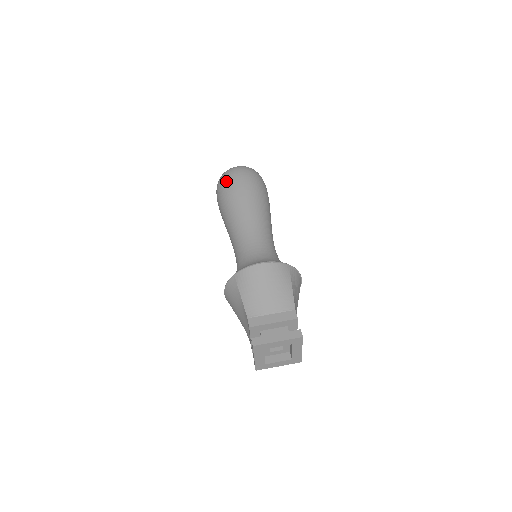
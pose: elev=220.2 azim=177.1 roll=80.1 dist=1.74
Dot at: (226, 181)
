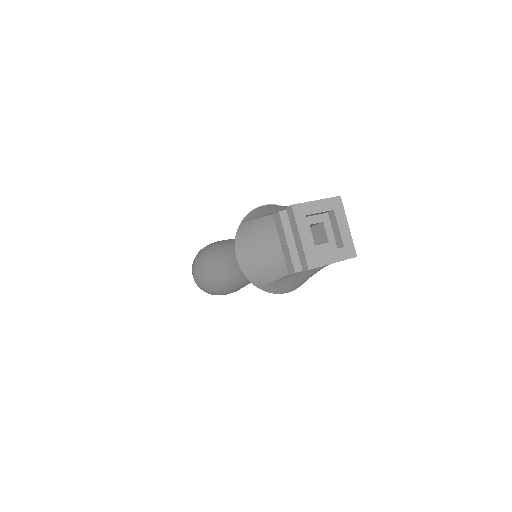
Dot at: (201, 250)
